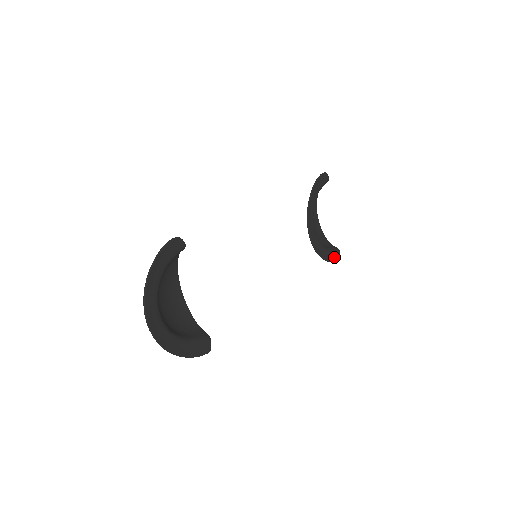
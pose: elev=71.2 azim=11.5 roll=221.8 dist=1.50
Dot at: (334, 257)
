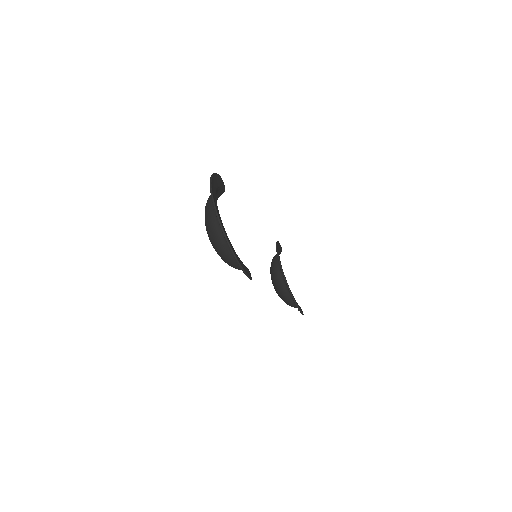
Dot at: (300, 308)
